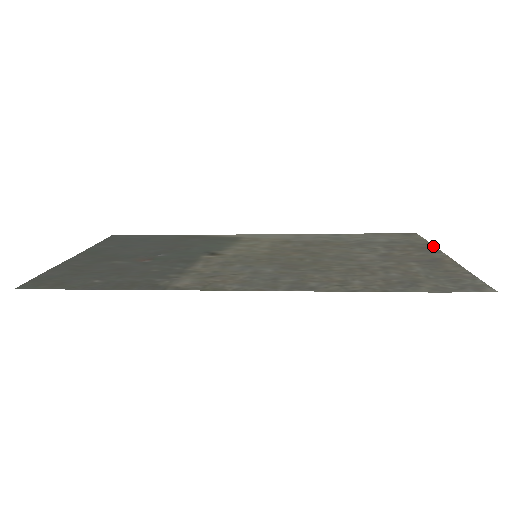
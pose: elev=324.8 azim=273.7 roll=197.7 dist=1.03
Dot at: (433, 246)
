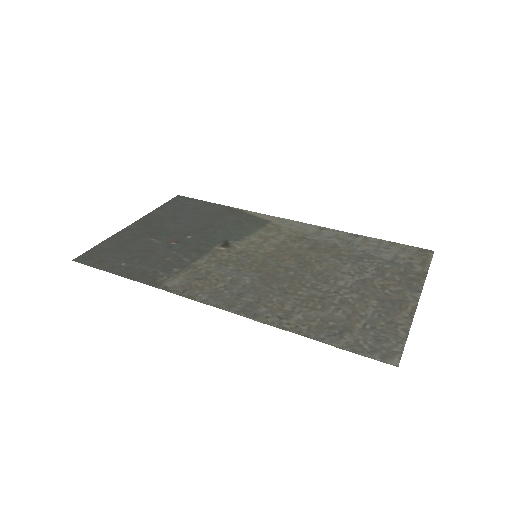
Dot at: (423, 279)
